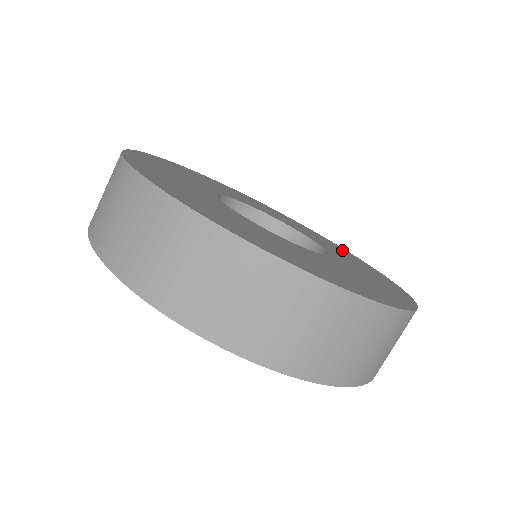
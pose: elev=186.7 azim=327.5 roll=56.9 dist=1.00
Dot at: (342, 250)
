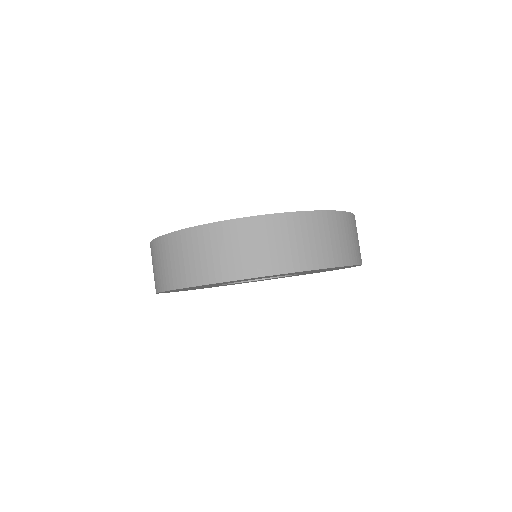
Dot at: occluded
